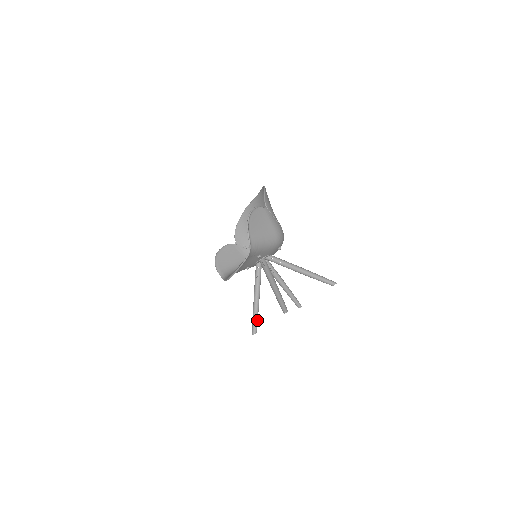
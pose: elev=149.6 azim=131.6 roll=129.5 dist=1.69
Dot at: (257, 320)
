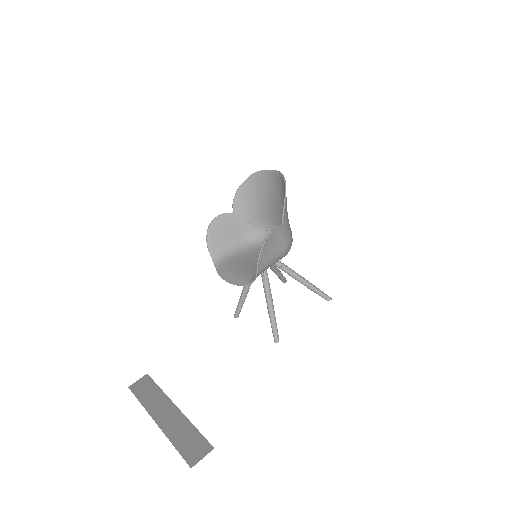
Dot at: occluded
